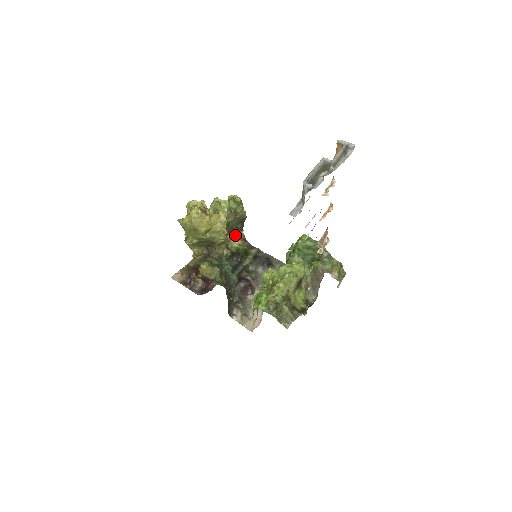
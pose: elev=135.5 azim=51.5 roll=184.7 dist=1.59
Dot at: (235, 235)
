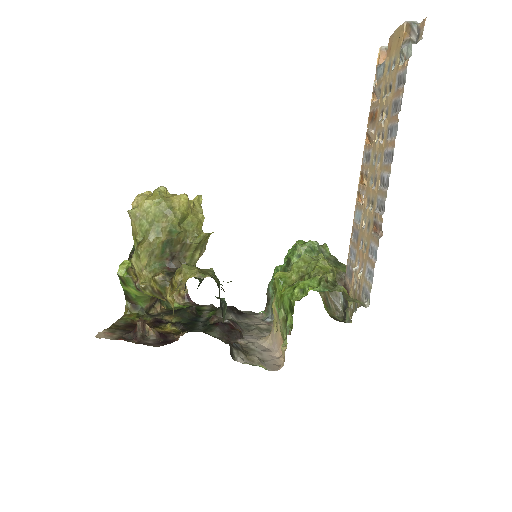
Dot at: occluded
